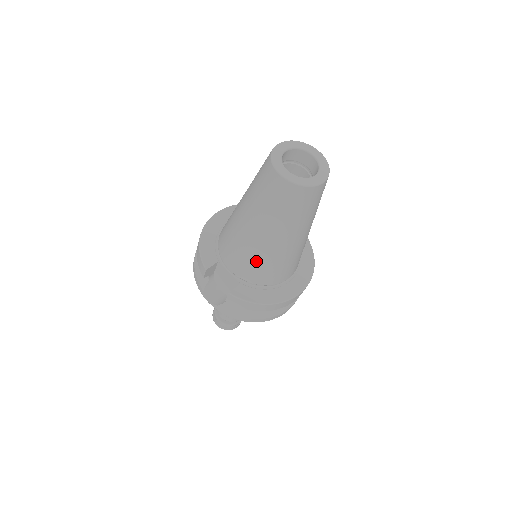
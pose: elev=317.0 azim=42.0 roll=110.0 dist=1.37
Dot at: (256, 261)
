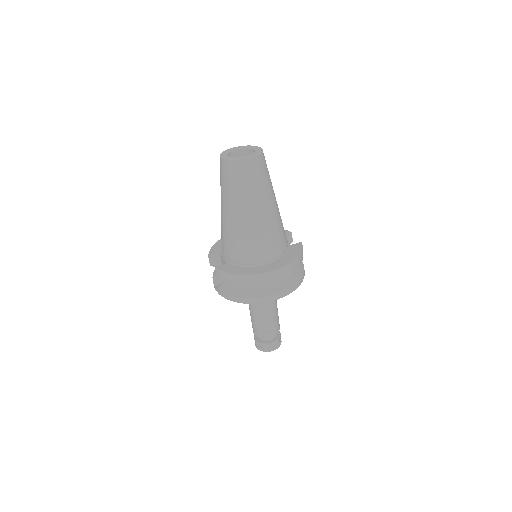
Dot at: (229, 238)
